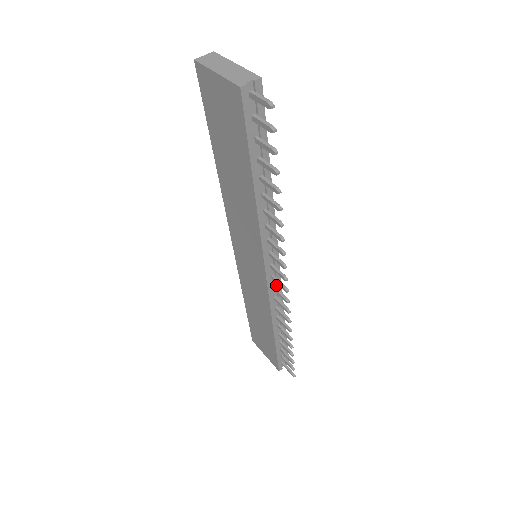
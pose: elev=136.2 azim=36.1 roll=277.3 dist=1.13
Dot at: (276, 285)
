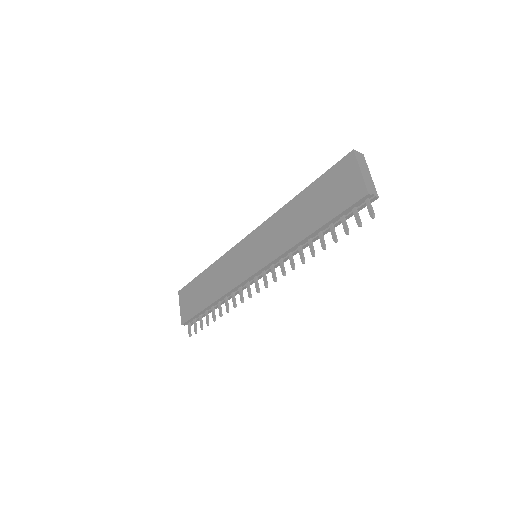
Dot at: (250, 281)
